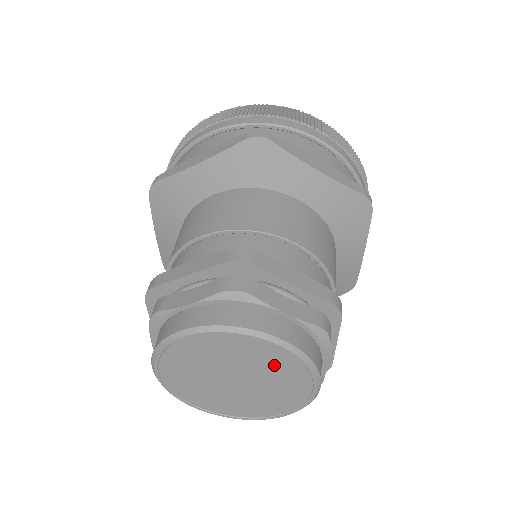
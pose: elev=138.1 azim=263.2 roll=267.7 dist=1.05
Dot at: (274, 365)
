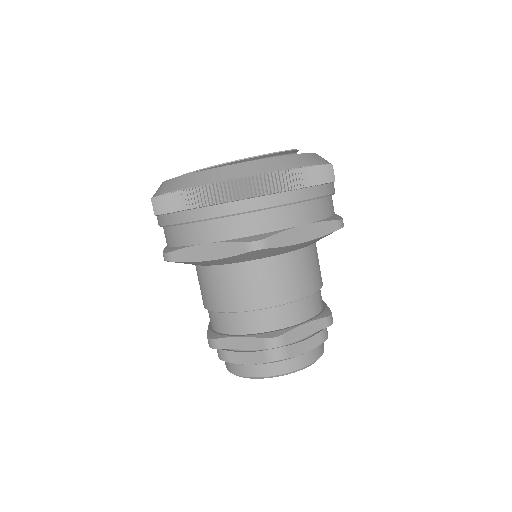
Dot at: occluded
